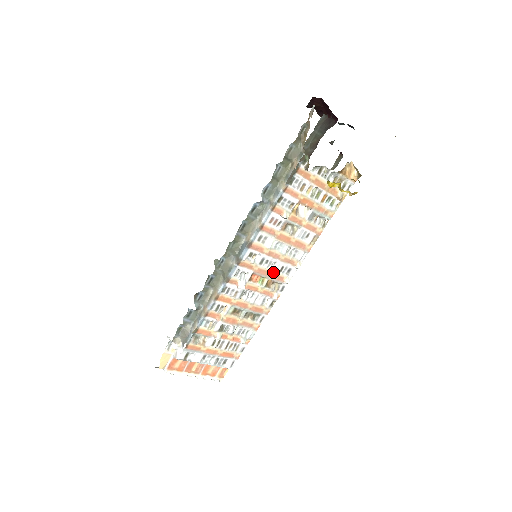
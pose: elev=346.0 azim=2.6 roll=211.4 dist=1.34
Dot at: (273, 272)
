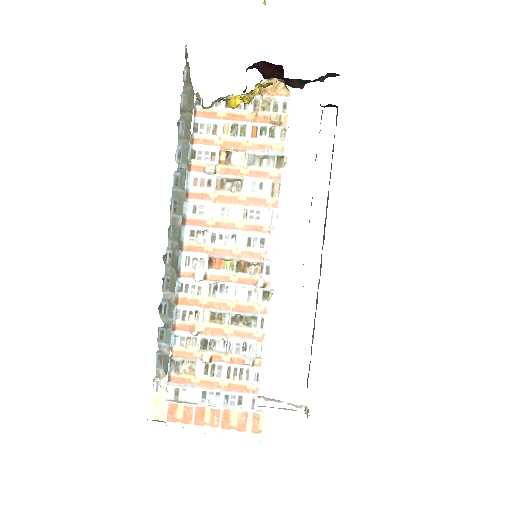
Dot at: (239, 249)
